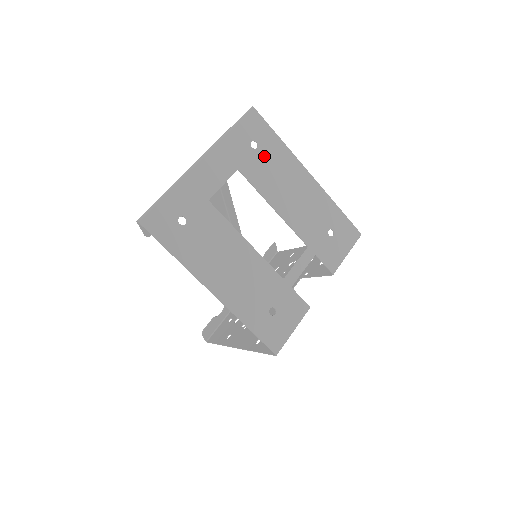
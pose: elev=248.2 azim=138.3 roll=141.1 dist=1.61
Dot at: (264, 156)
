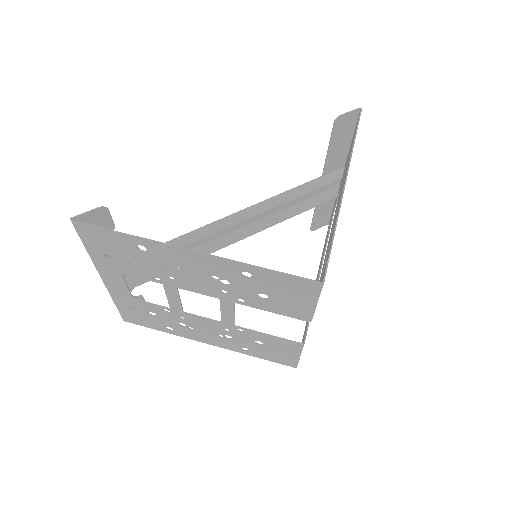
Dot at: occluded
